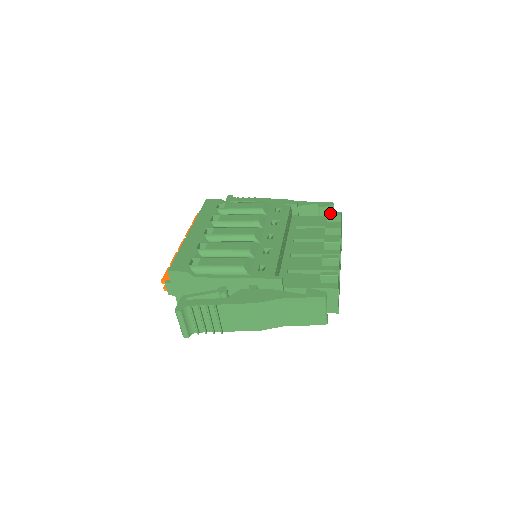
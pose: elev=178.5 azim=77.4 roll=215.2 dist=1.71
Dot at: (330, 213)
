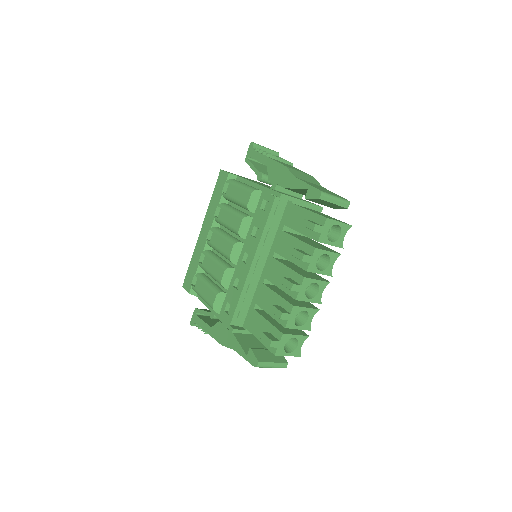
Dot at: (305, 223)
